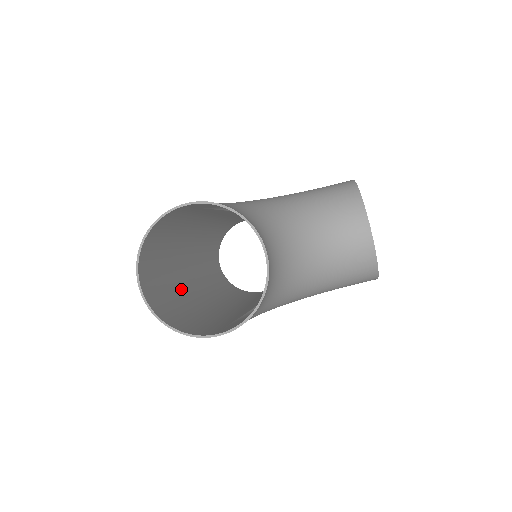
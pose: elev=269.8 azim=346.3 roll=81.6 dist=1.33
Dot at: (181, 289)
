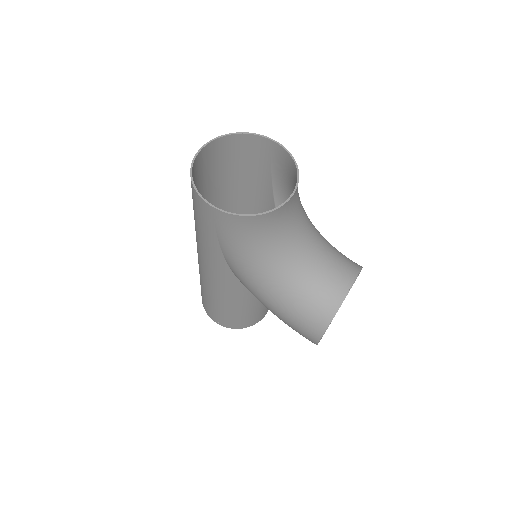
Dot at: occluded
